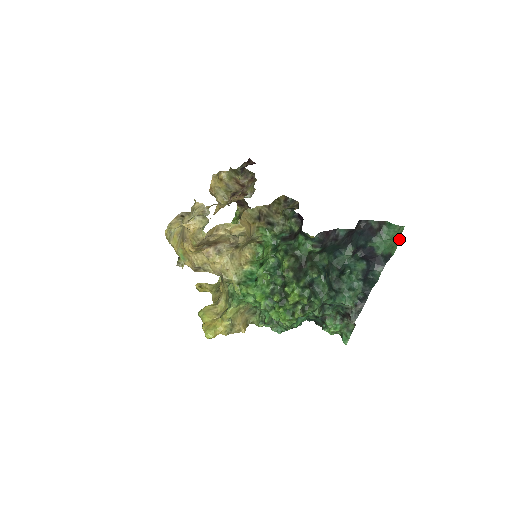
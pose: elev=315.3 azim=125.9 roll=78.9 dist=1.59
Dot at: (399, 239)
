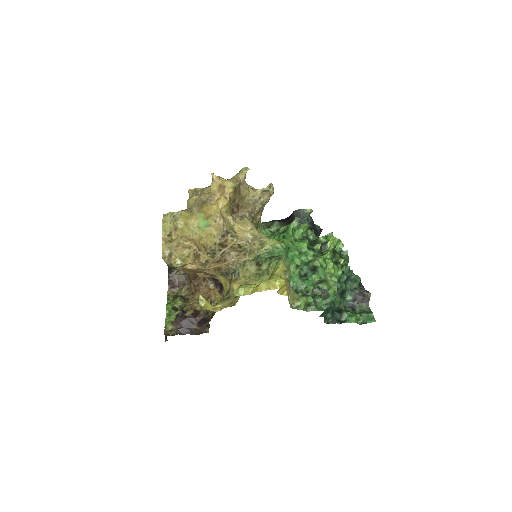
Dot at: occluded
